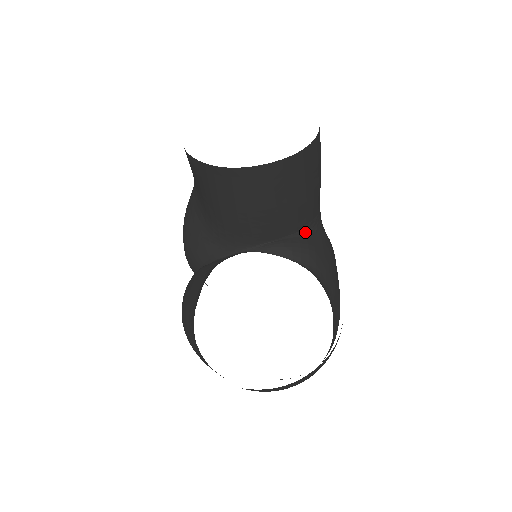
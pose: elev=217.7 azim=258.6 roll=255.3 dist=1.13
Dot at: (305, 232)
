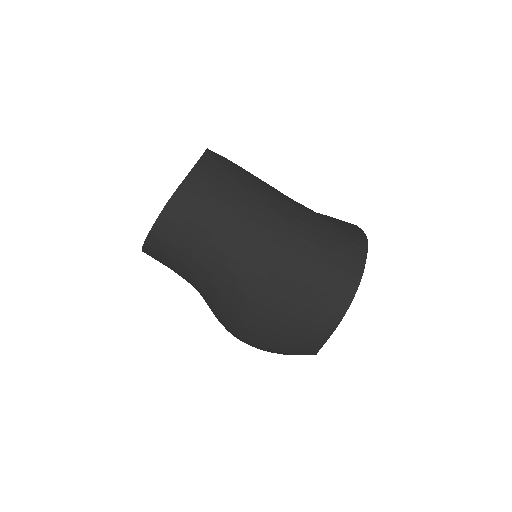
Dot at: occluded
